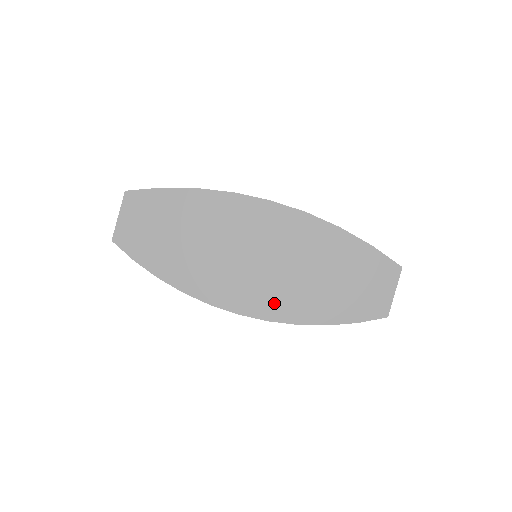
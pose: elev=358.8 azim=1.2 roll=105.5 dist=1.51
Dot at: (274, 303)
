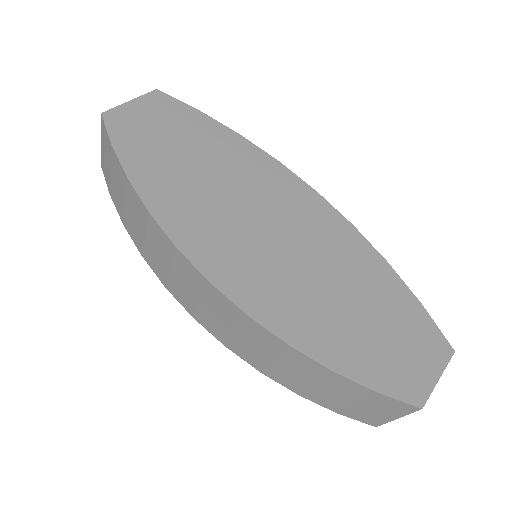
Dot at: (267, 296)
